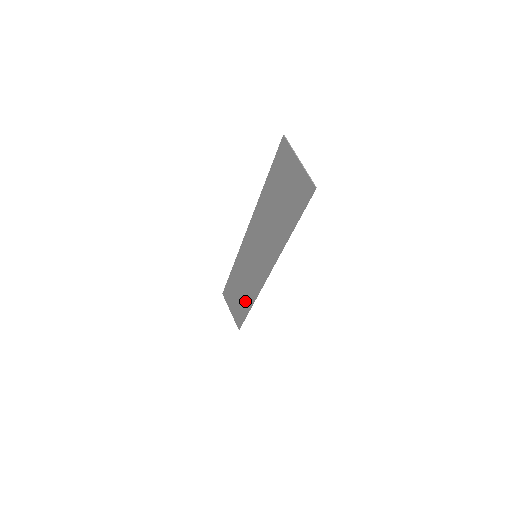
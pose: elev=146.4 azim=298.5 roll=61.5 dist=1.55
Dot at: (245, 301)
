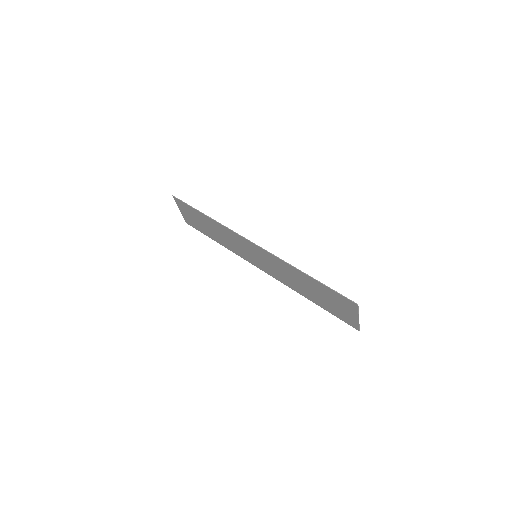
Dot at: (214, 236)
